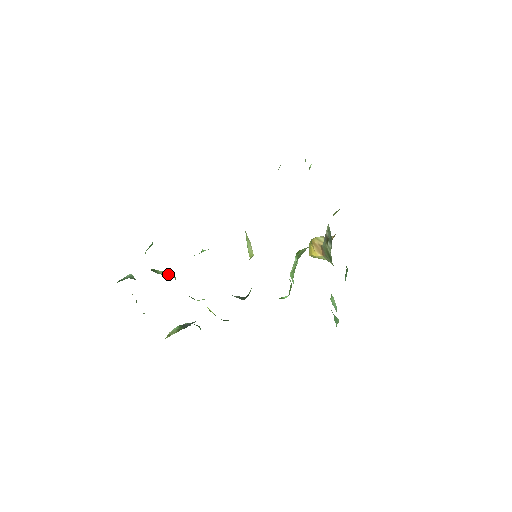
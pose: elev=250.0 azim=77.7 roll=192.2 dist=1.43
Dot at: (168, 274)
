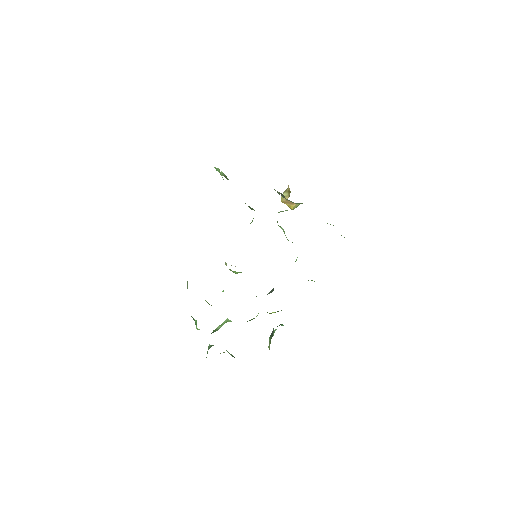
Dot at: (223, 324)
